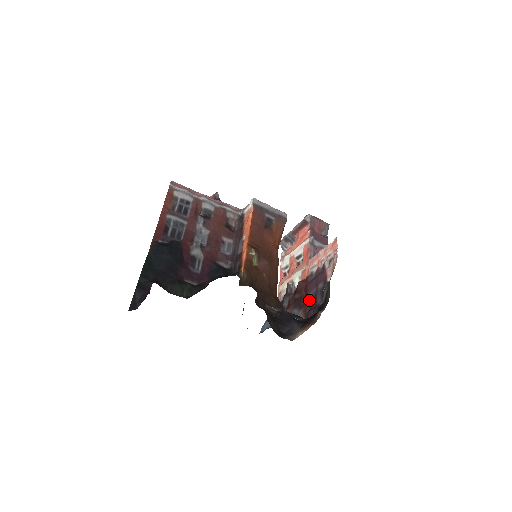
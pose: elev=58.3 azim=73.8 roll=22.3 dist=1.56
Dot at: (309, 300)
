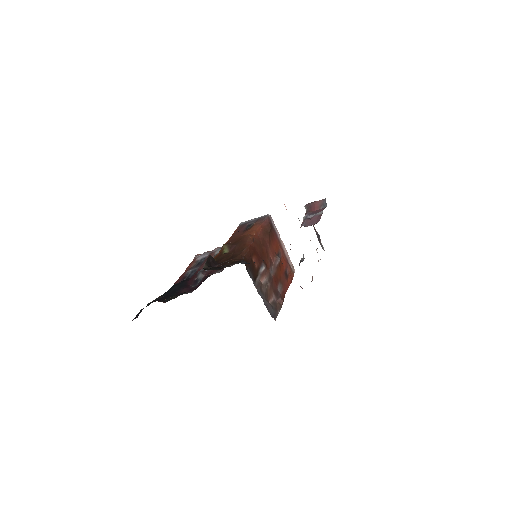
Dot at: occluded
